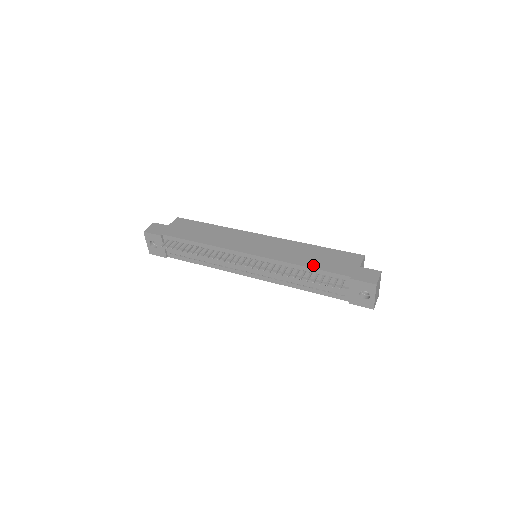
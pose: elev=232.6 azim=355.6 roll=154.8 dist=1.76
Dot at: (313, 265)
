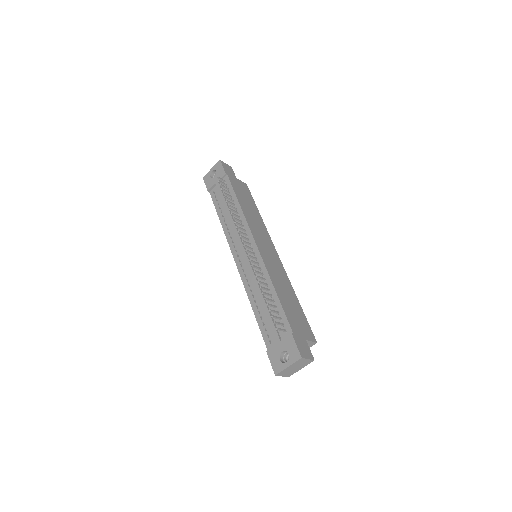
Dot at: (282, 299)
